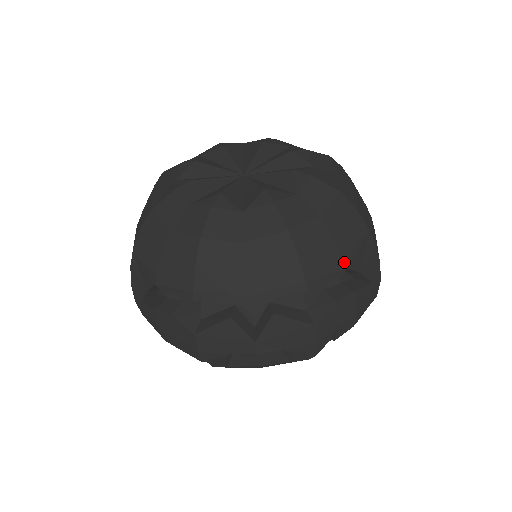
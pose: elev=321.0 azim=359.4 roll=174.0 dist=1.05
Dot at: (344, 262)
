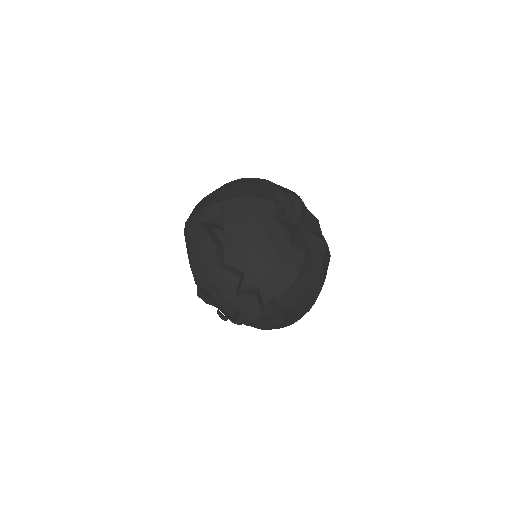
Dot at: (298, 305)
